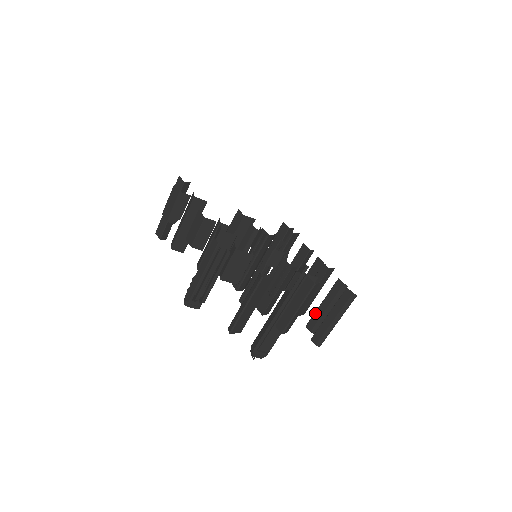
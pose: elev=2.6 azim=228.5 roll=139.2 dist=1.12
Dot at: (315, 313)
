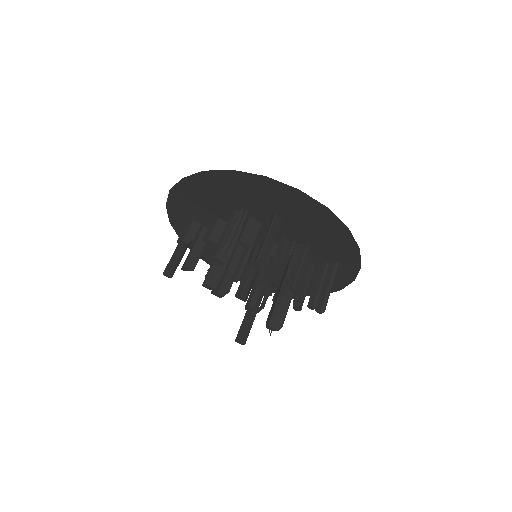
Dot at: (311, 293)
